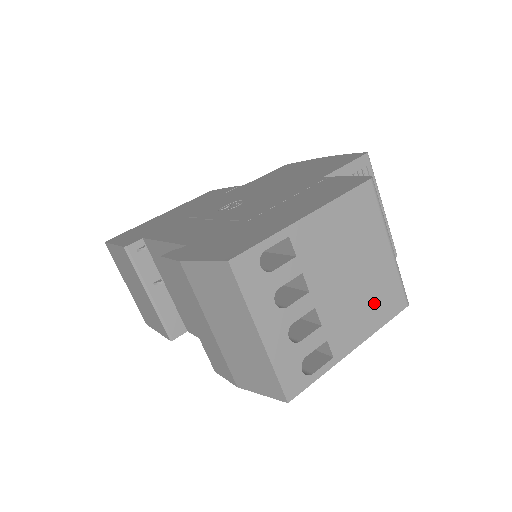
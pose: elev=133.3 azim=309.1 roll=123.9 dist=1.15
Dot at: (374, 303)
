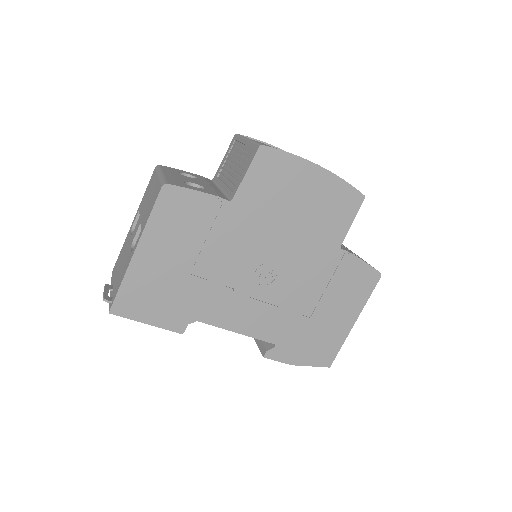
Dot at: occluded
